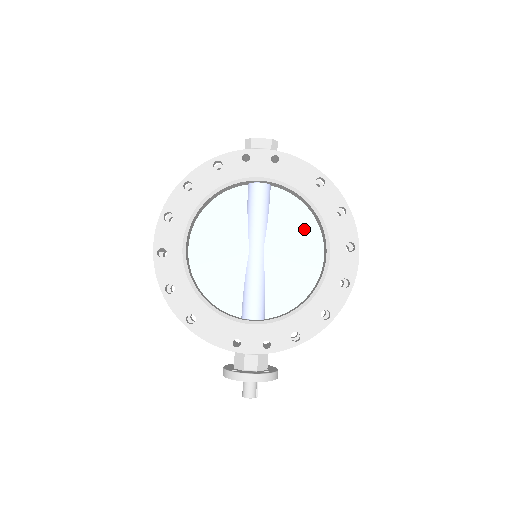
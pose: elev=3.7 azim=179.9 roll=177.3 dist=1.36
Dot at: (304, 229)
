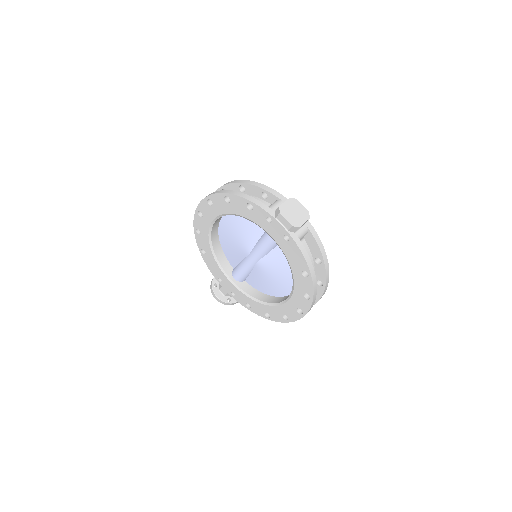
Dot at: (288, 275)
